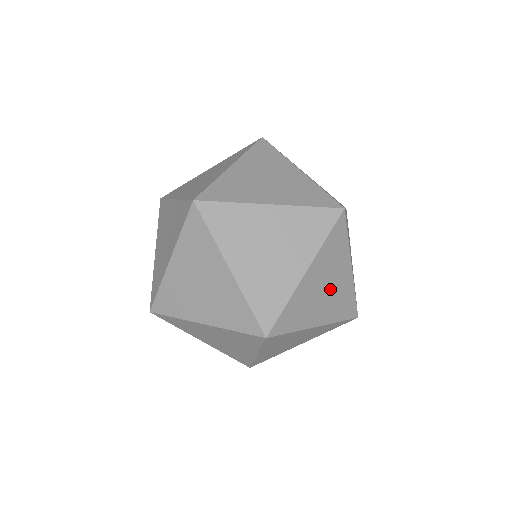
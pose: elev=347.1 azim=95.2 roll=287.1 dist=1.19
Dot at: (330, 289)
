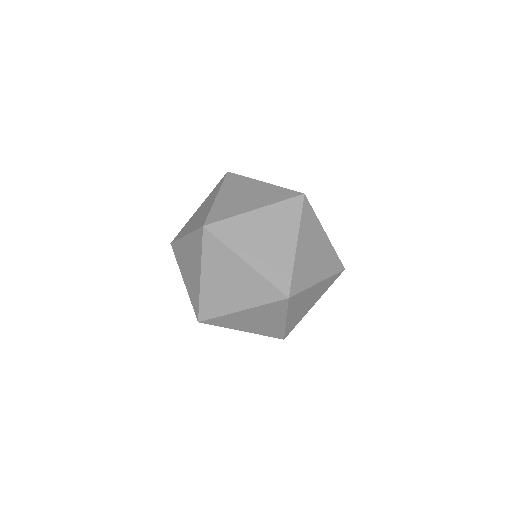
Dot at: occluded
